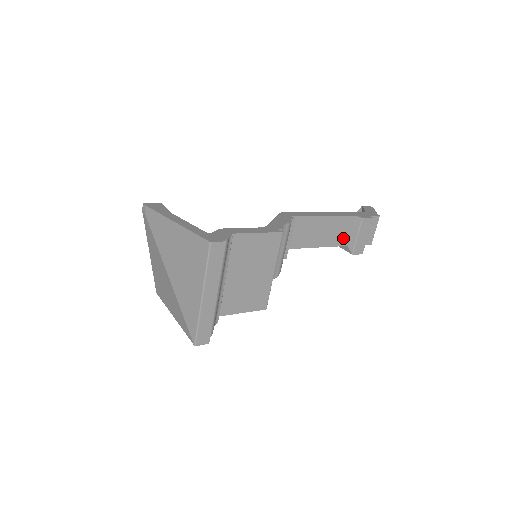
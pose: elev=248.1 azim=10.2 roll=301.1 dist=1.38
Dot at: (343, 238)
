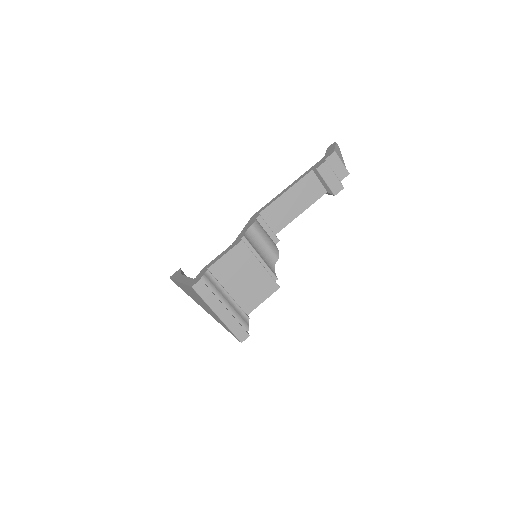
Dot at: (317, 191)
